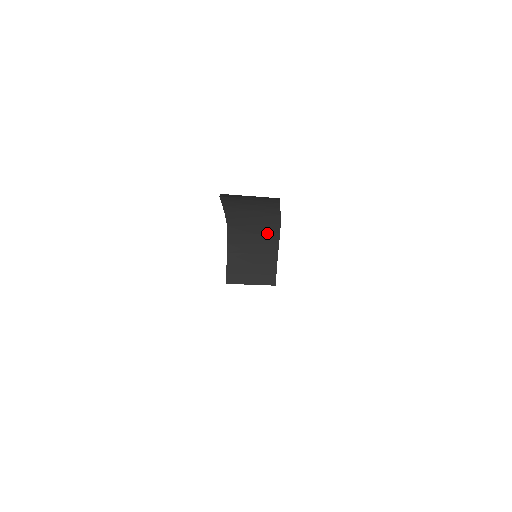
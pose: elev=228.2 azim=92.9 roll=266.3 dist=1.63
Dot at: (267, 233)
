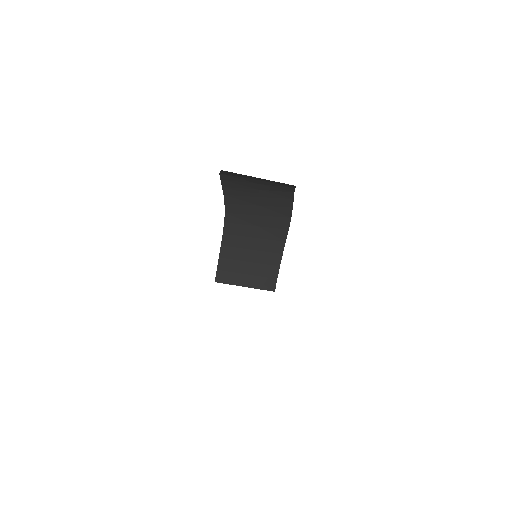
Dot at: (273, 227)
